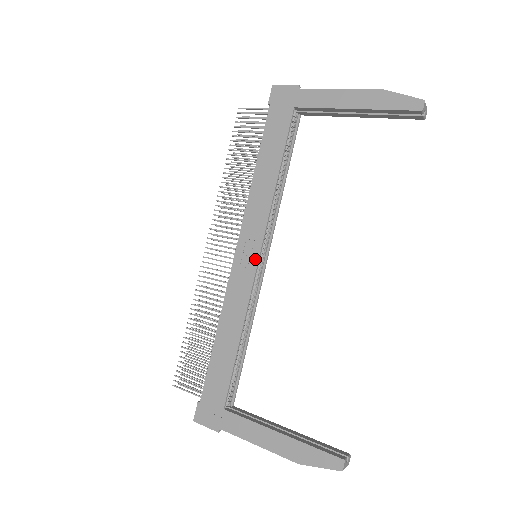
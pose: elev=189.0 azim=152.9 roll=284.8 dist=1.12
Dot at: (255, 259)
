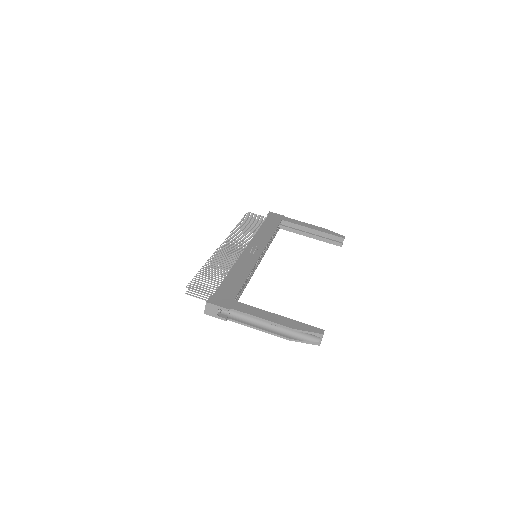
Dot at: (260, 253)
